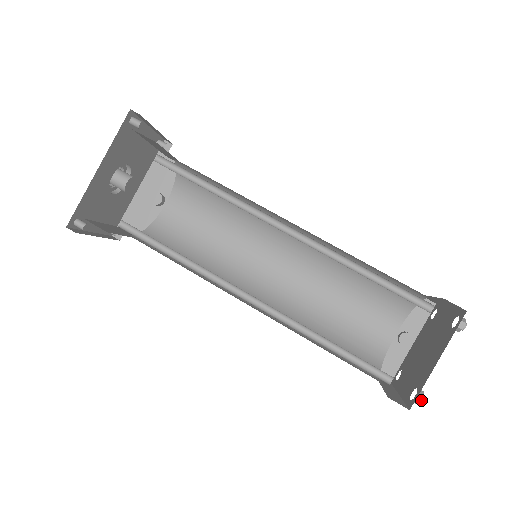
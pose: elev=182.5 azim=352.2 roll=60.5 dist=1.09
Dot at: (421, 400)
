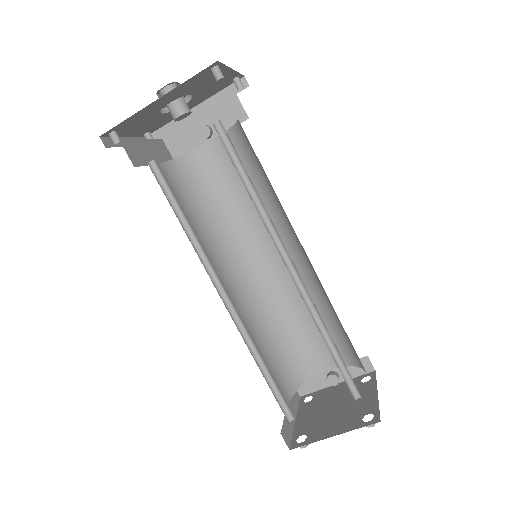
Dot at: (303, 447)
